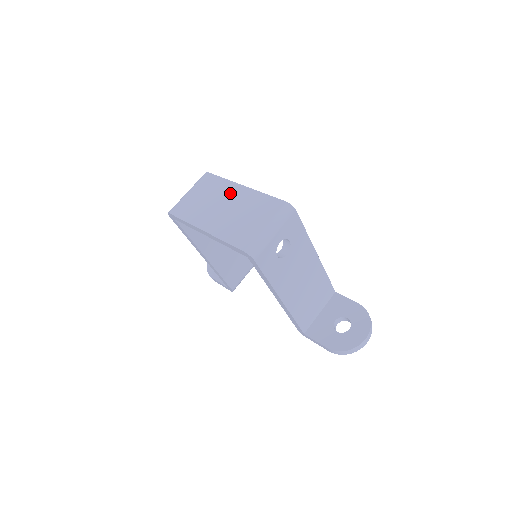
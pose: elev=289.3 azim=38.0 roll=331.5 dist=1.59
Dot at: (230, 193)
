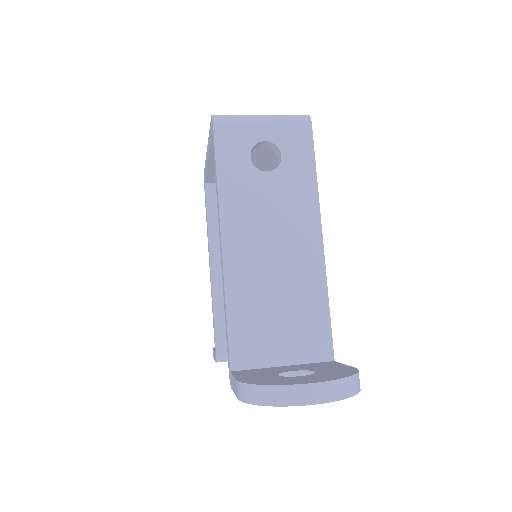
Dot at: occluded
